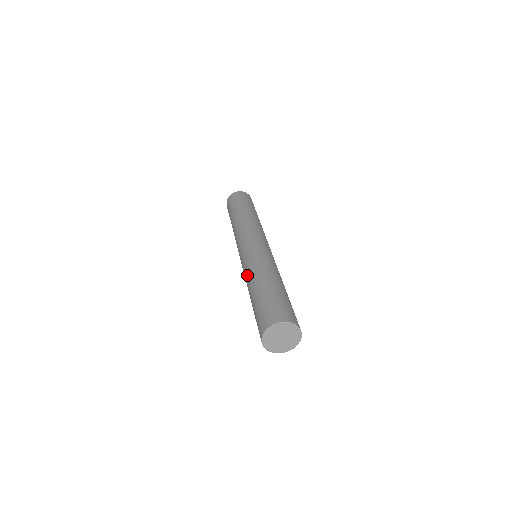
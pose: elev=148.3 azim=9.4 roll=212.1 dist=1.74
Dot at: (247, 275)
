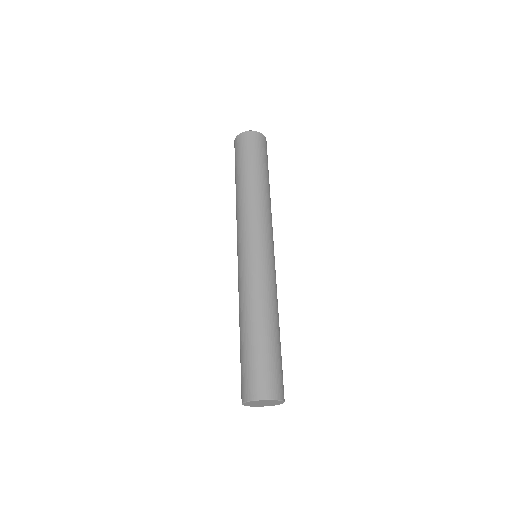
Dot at: (241, 298)
